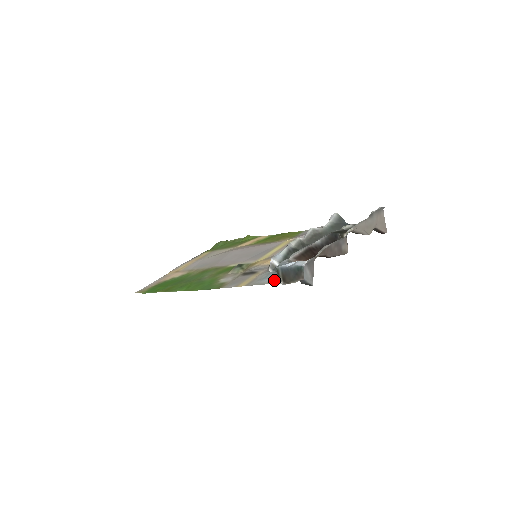
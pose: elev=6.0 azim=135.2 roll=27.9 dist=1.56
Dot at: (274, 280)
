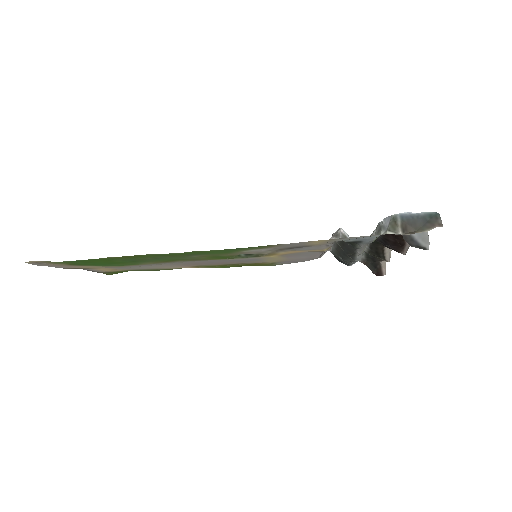
Dot at: occluded
